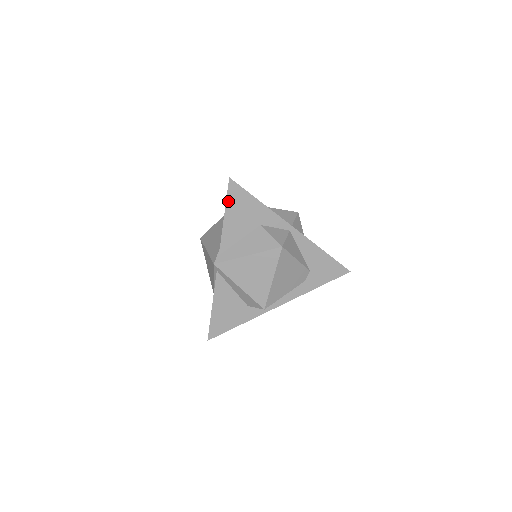
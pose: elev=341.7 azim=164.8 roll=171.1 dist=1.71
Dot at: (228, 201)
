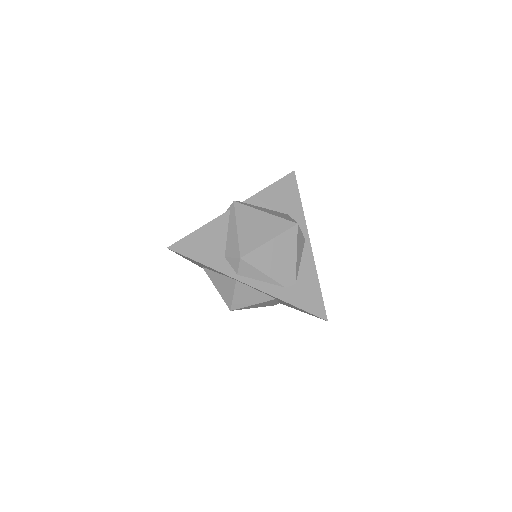
Dot at: (281, 181)
